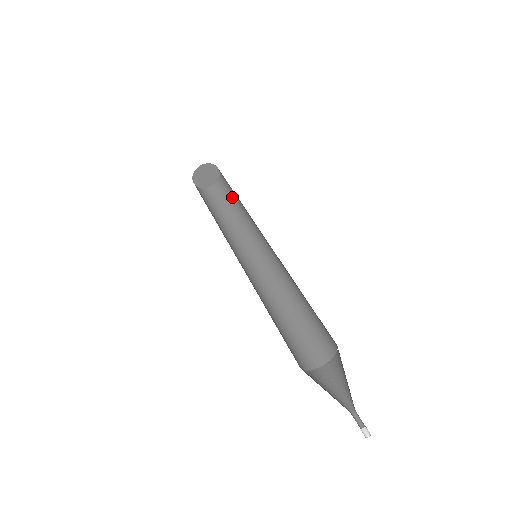
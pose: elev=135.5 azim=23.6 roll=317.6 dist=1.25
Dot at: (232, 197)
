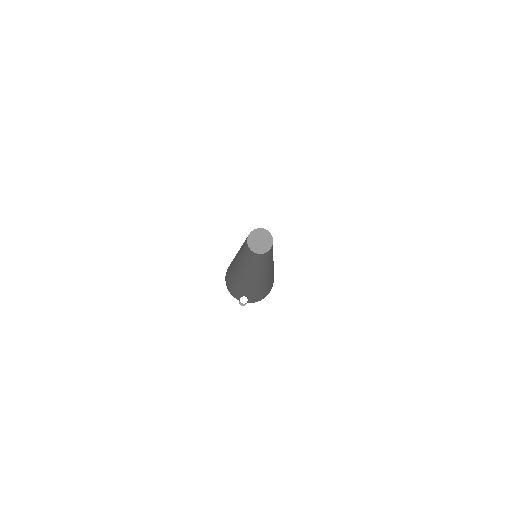
Dot at: occluded
